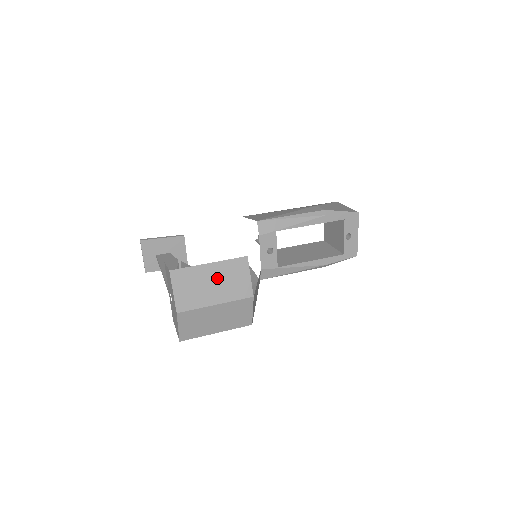
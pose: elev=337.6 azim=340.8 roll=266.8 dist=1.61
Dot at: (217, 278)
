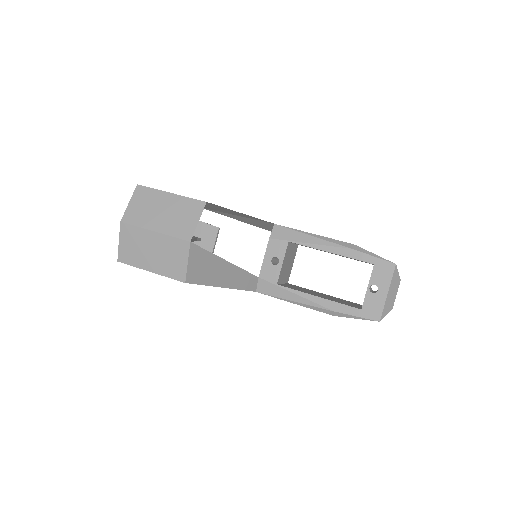
Dot at: (169, 209)
